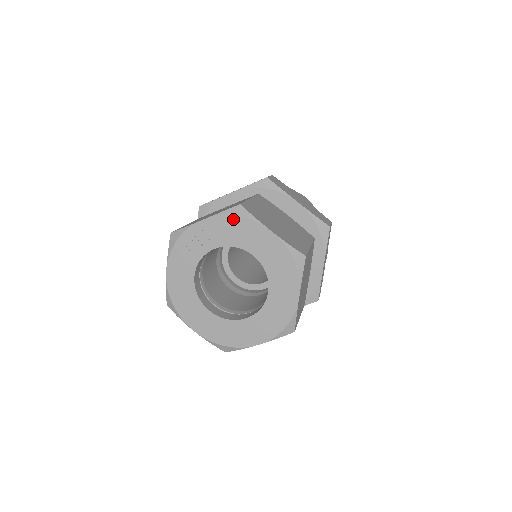
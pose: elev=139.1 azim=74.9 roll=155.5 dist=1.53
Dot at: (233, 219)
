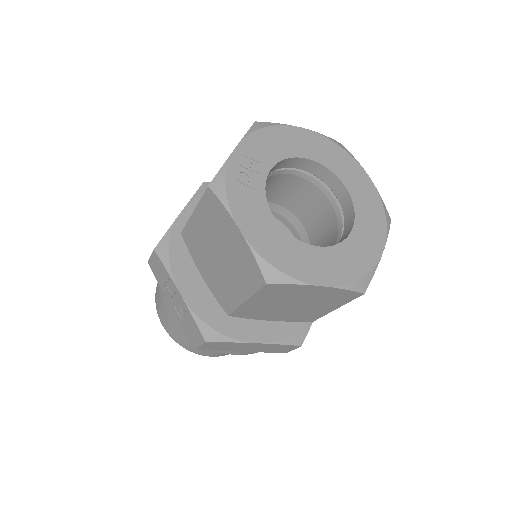
Dot at: (264, 132)
